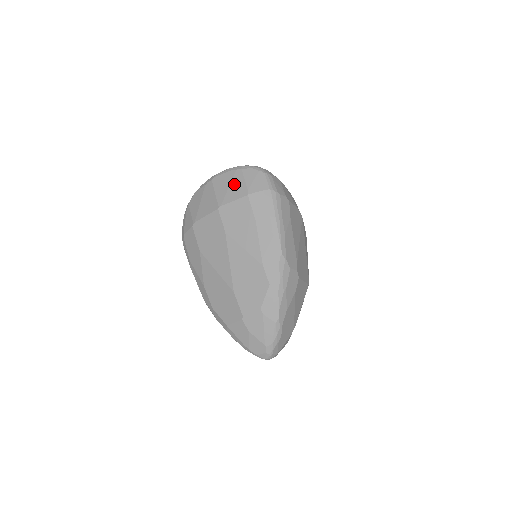
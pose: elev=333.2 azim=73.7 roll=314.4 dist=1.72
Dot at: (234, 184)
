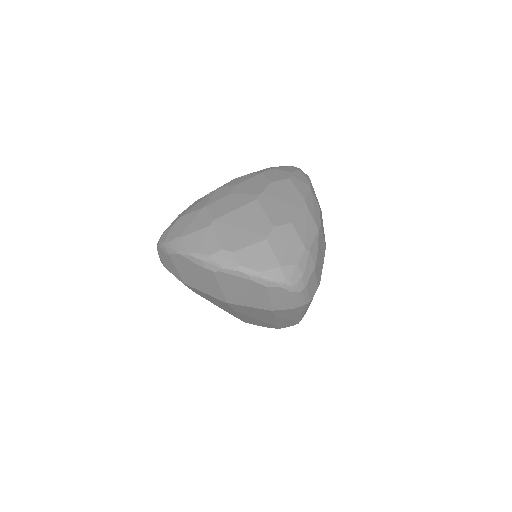
Dot at: (252, 295)
